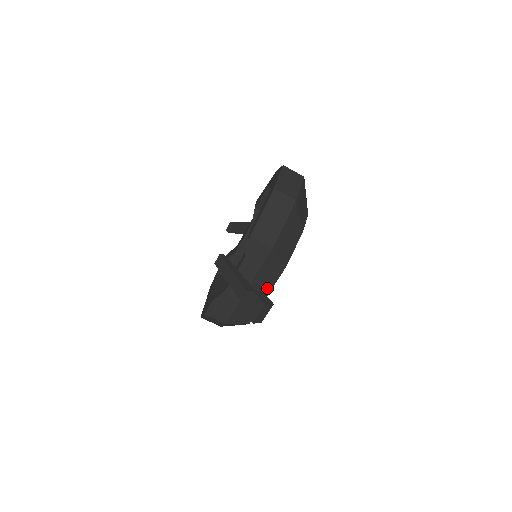
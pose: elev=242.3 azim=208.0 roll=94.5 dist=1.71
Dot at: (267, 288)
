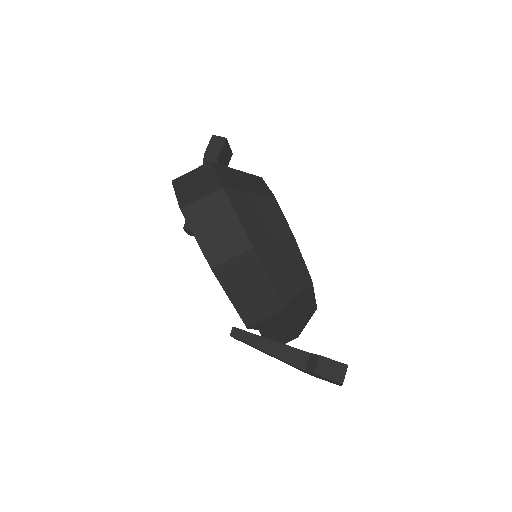
Dot at: (309, 299)
